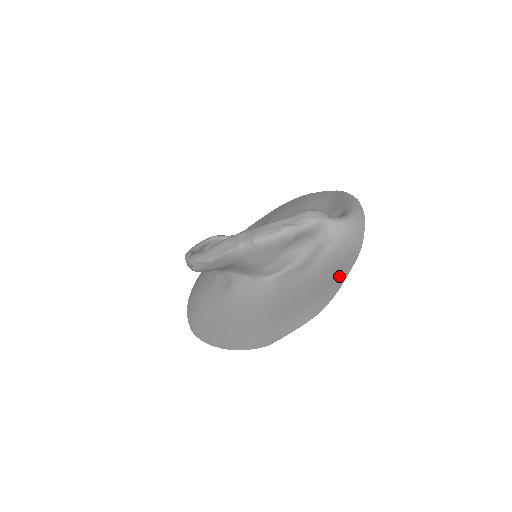
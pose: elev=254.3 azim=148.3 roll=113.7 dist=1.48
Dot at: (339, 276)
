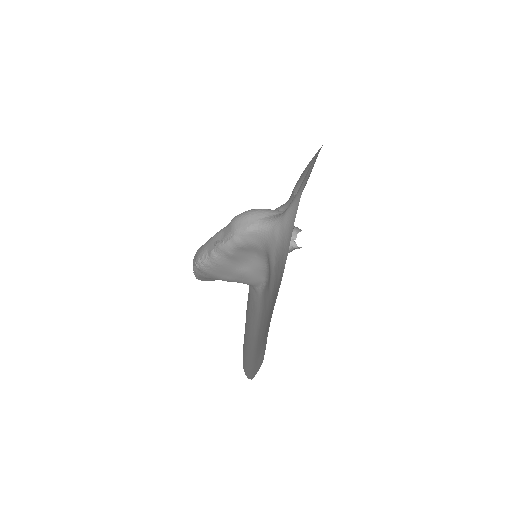
Dot at: (271, 312)
